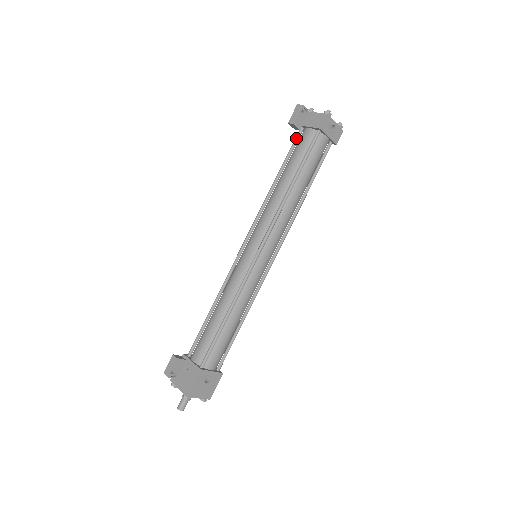
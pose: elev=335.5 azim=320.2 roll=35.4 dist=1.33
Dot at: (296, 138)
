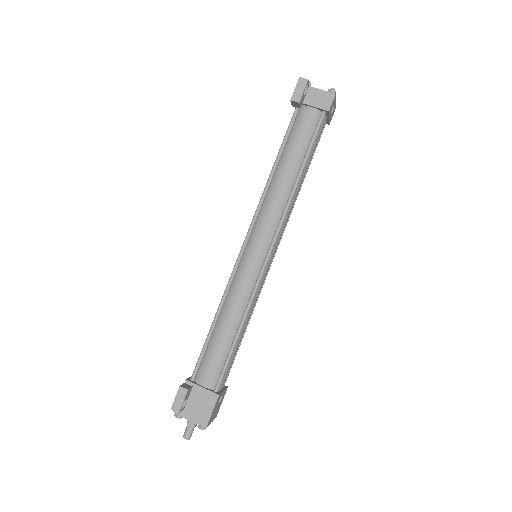
Dot at: (294, 117)
